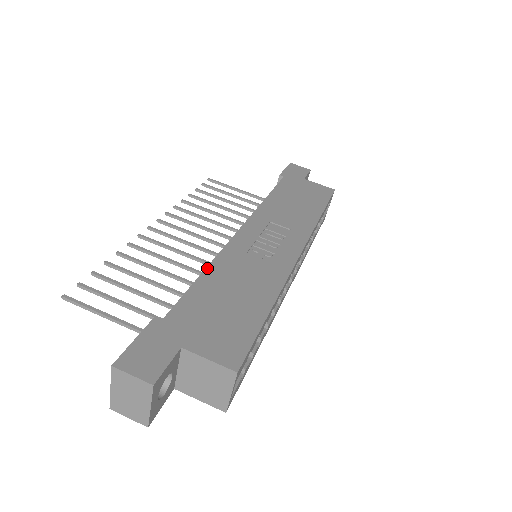
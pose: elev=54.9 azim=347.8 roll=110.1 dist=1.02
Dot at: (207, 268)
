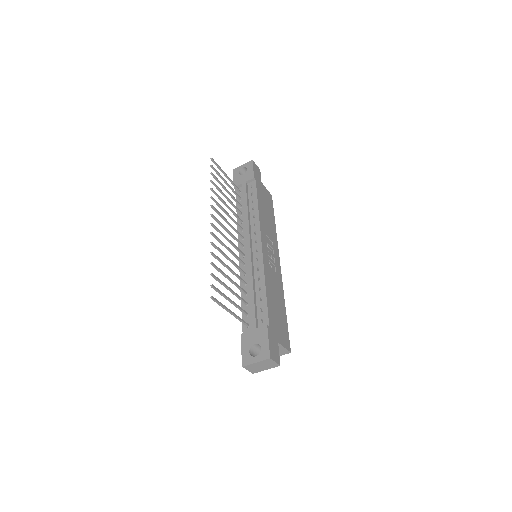
Dot at: (266, 283)
